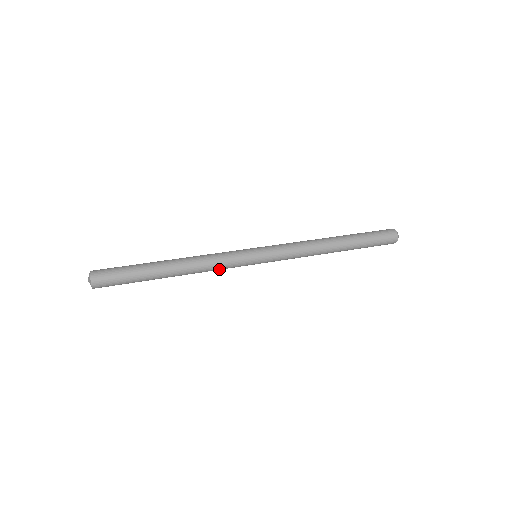
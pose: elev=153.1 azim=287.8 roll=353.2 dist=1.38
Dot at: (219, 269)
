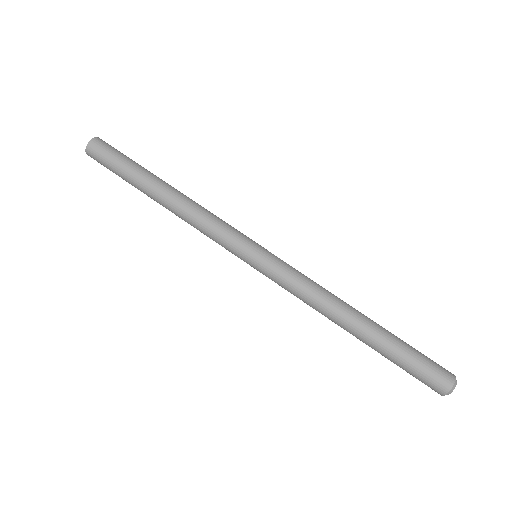
Dot at: (207, 235)
